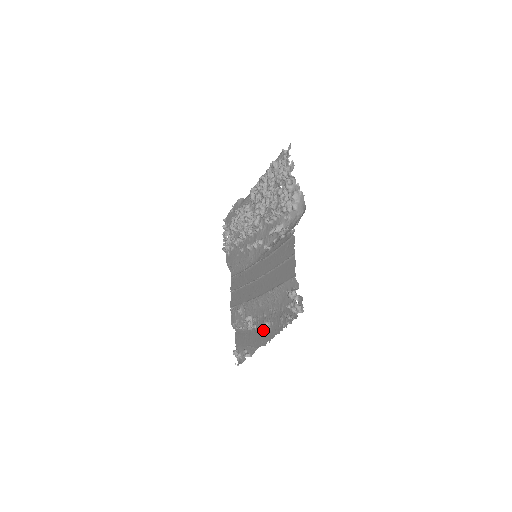
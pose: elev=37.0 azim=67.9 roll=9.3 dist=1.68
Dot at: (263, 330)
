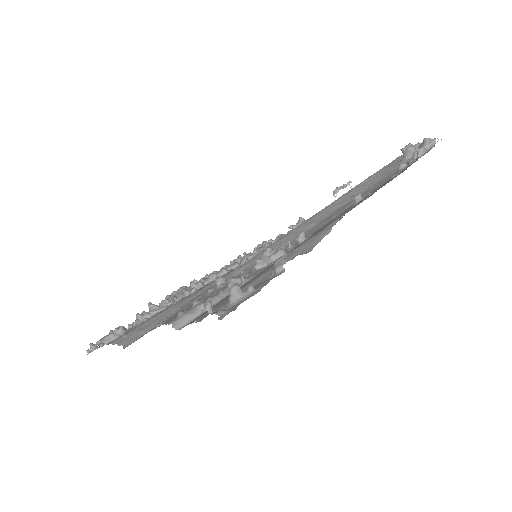
Dot at: occluded
